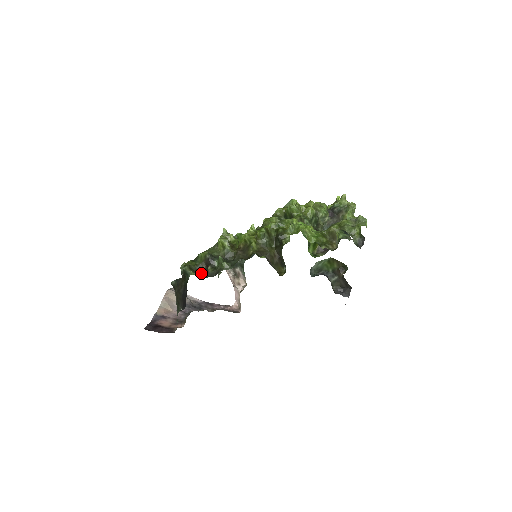
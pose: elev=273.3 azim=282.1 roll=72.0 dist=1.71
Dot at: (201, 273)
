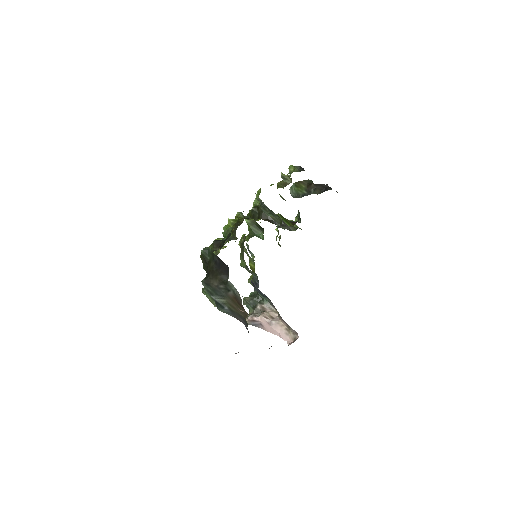
Dot at: occluded
